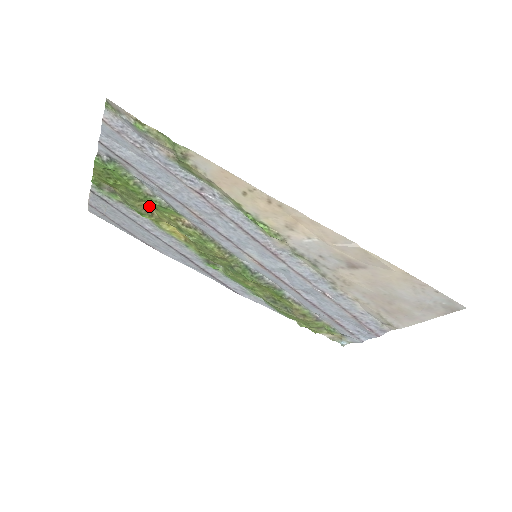
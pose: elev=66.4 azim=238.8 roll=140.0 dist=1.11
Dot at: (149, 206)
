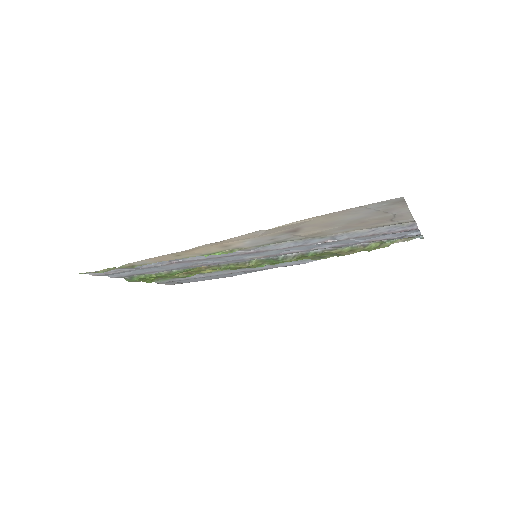
Dot at: occluded
